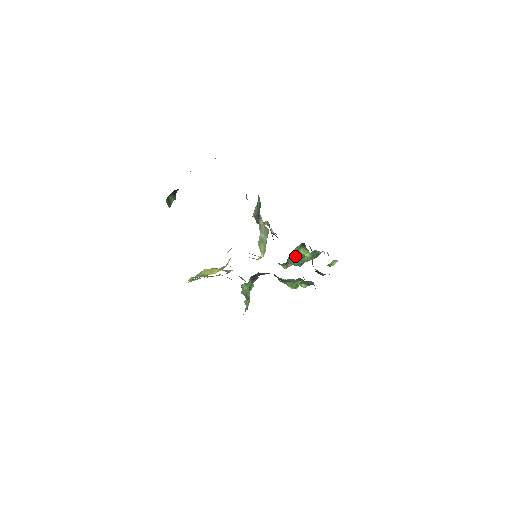
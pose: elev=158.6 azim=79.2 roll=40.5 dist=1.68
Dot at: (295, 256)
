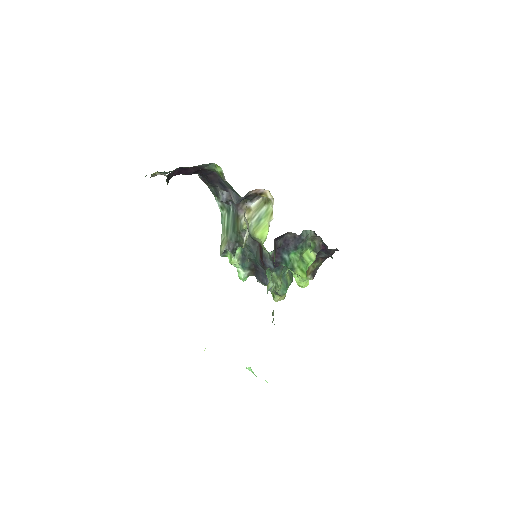
Dot at: occluded
